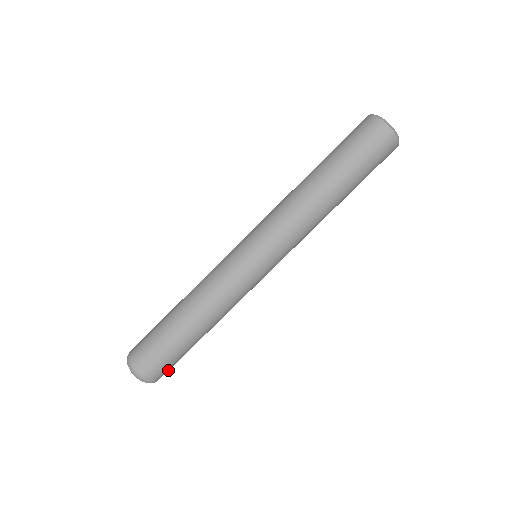
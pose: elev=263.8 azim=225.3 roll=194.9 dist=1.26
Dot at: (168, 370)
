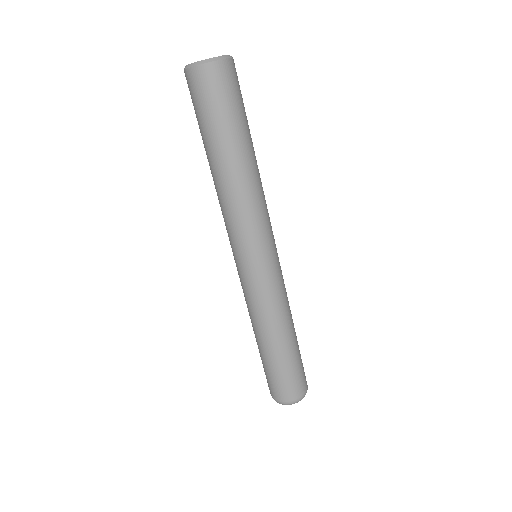
Dot at: occluded
